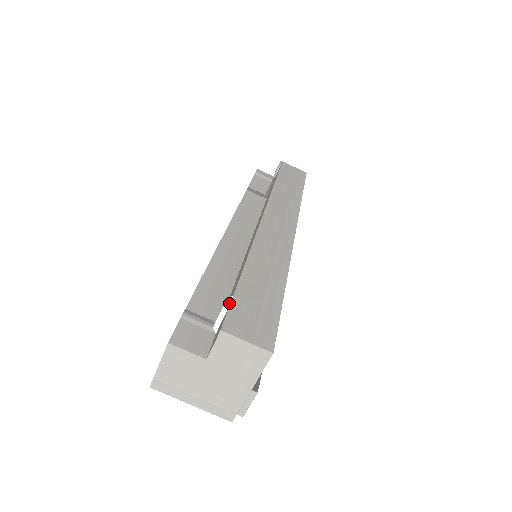
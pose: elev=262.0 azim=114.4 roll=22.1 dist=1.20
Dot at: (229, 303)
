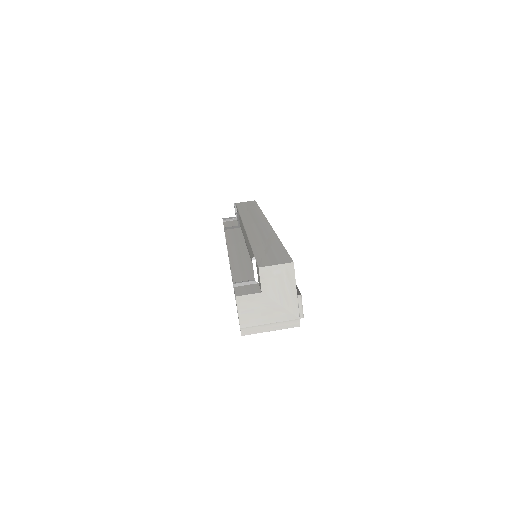
Dot at: (254, 259)
